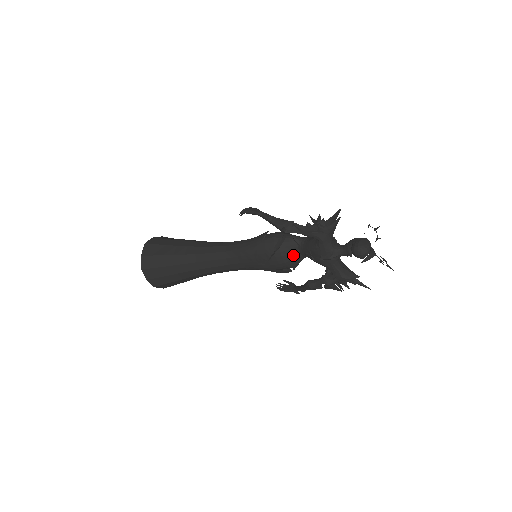
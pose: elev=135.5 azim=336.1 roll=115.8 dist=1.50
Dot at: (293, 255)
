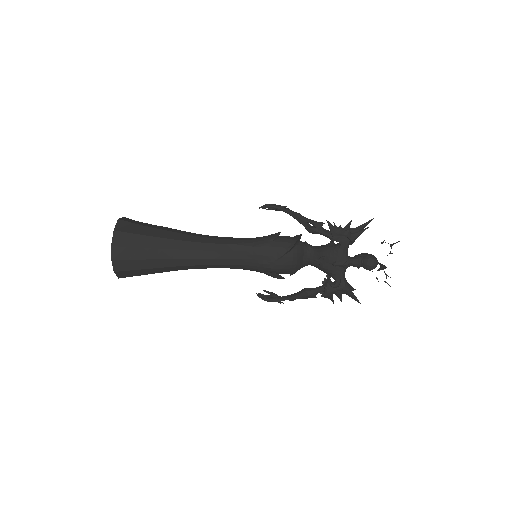
Dot at: (301, 259)
